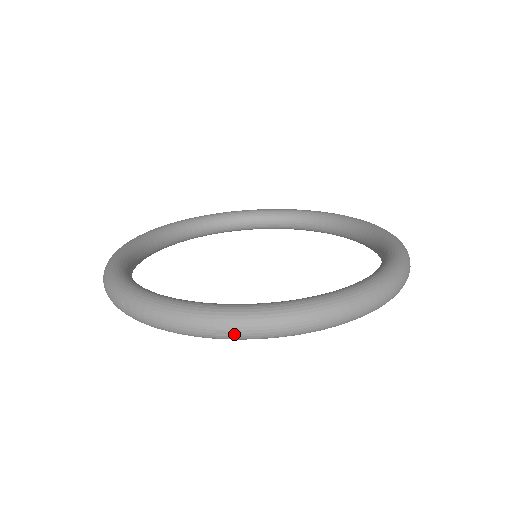
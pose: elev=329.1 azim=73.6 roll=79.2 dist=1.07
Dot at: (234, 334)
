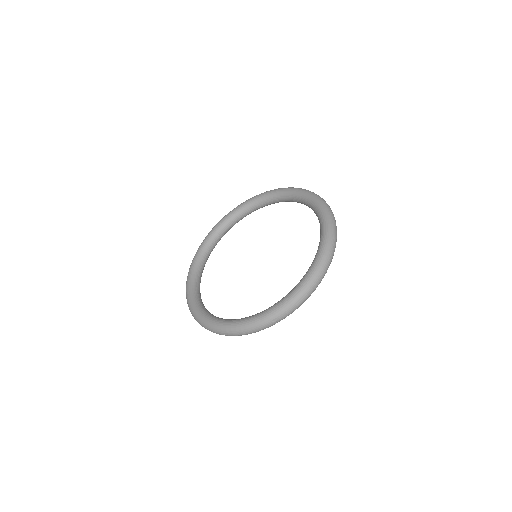
Dot at: (282, 319)
